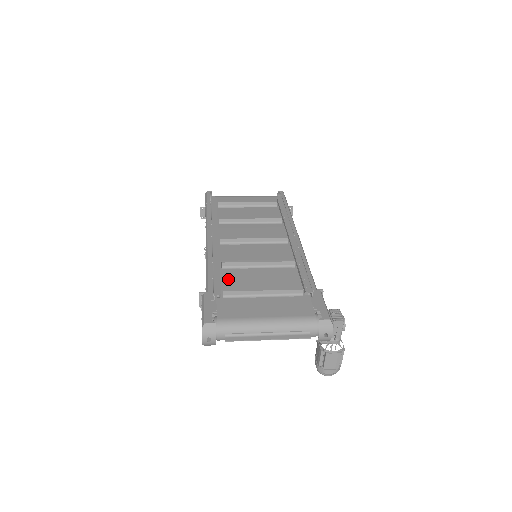
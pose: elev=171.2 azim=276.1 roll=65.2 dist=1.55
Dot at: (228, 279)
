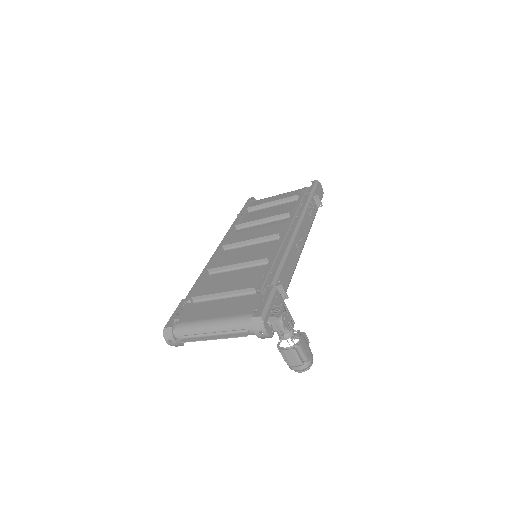
Dot at: (207, 284)
